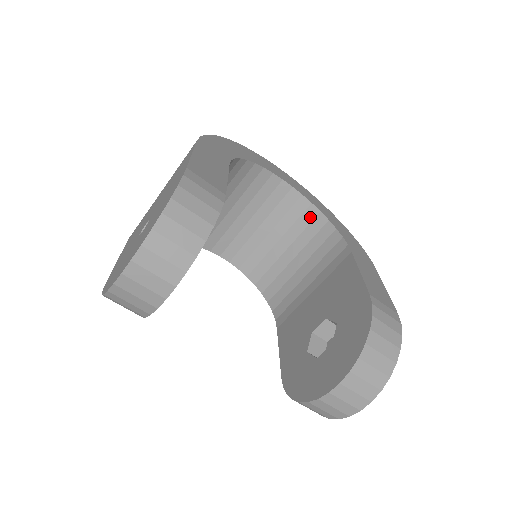
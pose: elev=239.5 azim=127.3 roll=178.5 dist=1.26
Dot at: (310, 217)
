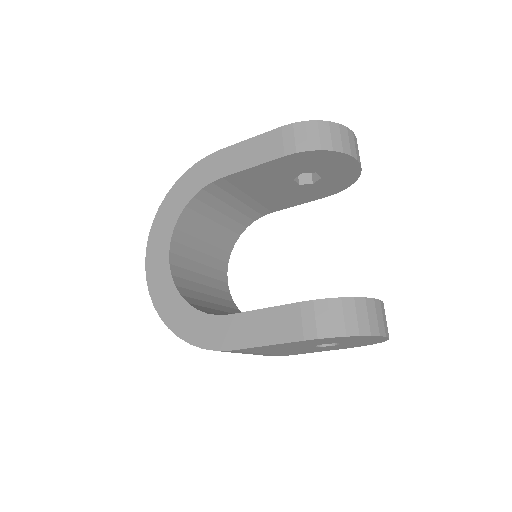
Dot at: (232, 306)
